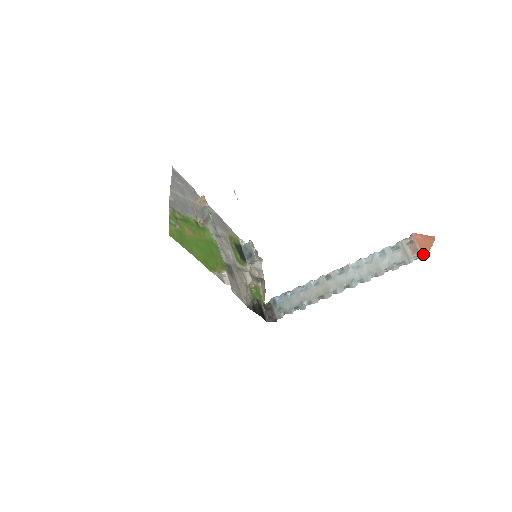
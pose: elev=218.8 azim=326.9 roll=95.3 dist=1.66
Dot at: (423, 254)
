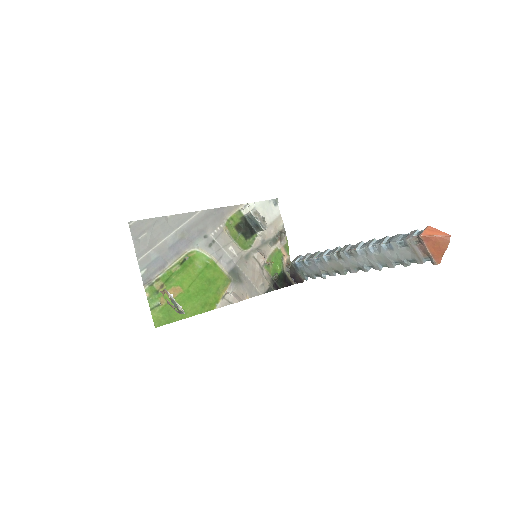
Dot at: (435, 259)
